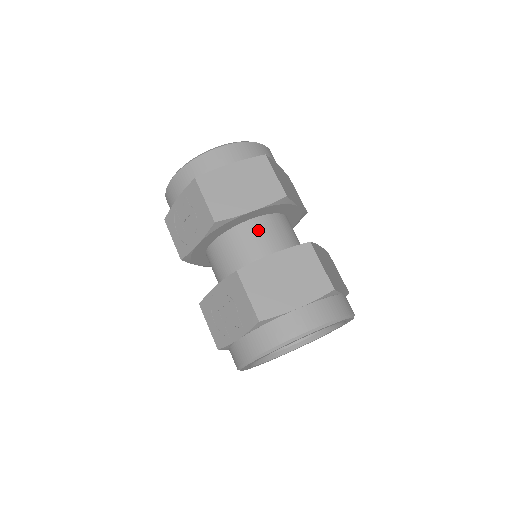
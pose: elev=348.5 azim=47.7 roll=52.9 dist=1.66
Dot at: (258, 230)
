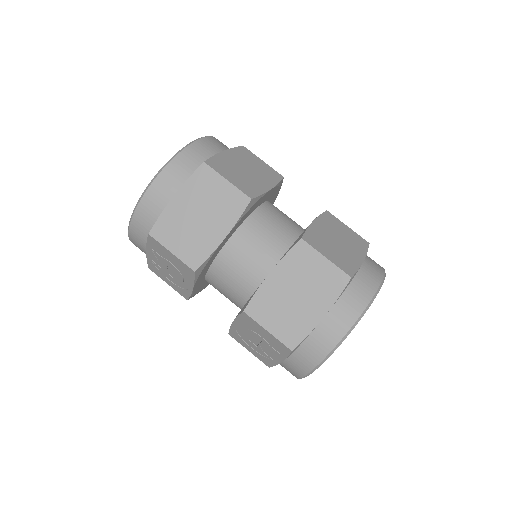
Dot at: (242, 247)
